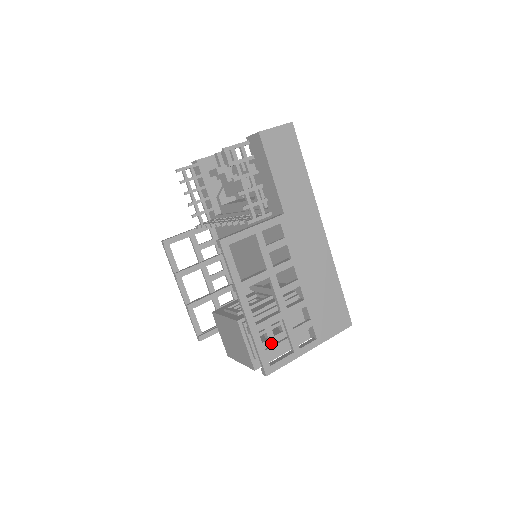
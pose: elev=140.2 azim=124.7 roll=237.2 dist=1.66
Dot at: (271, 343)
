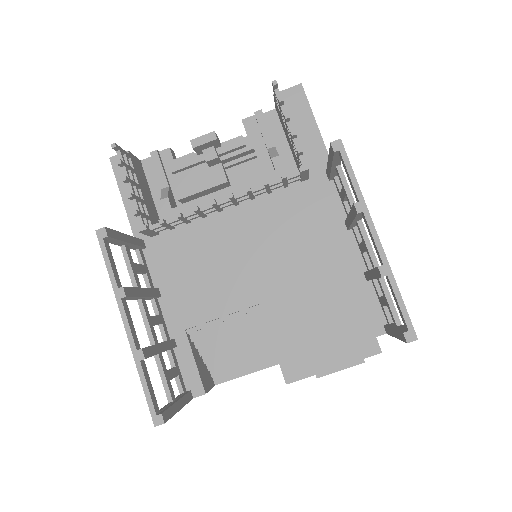
Dot at: occluded
